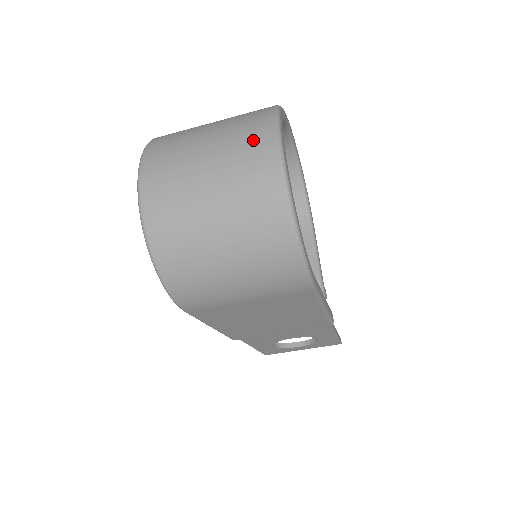
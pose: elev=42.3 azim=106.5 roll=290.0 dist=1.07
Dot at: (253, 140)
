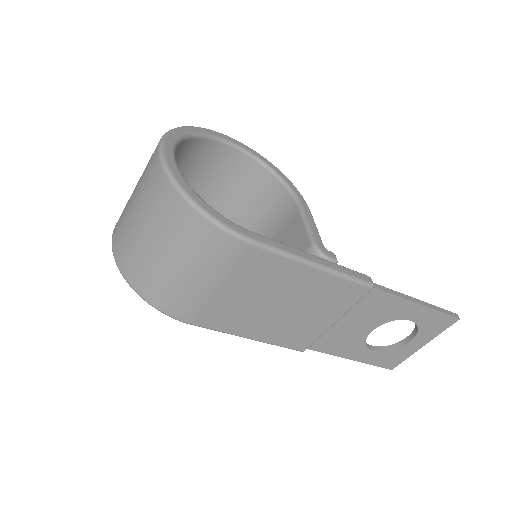
Dot at: (151, 158)
